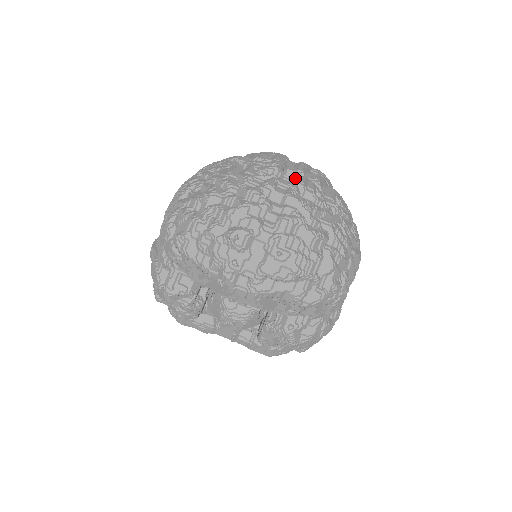
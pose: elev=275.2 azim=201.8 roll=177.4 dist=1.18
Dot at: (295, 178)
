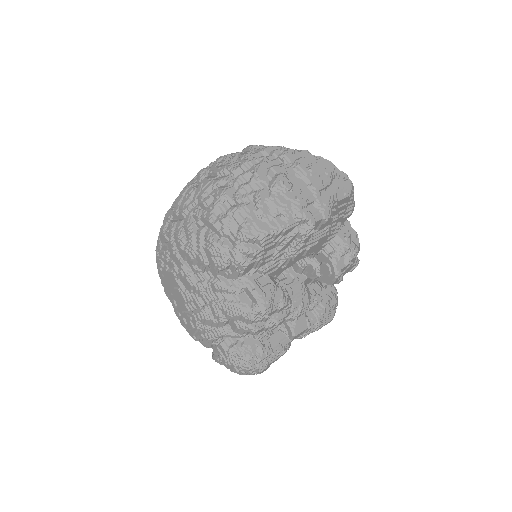
Dot at: (247, 147)
